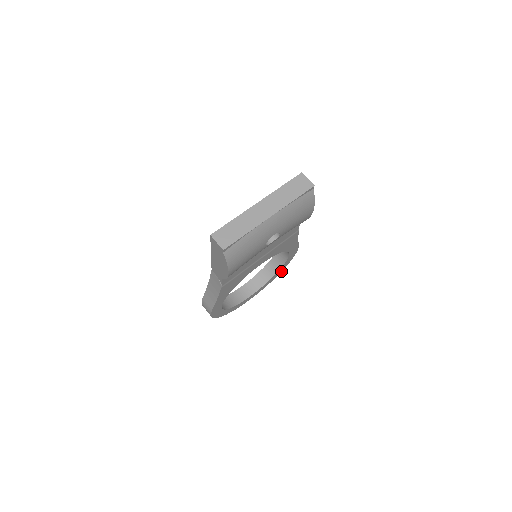
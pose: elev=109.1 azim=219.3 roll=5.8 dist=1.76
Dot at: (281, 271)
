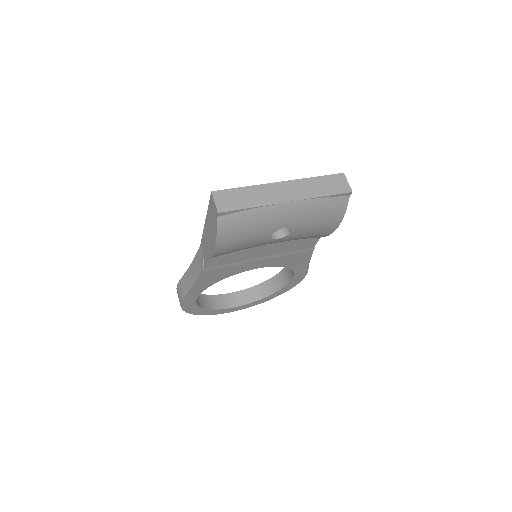
Dot at: (278, 295)
